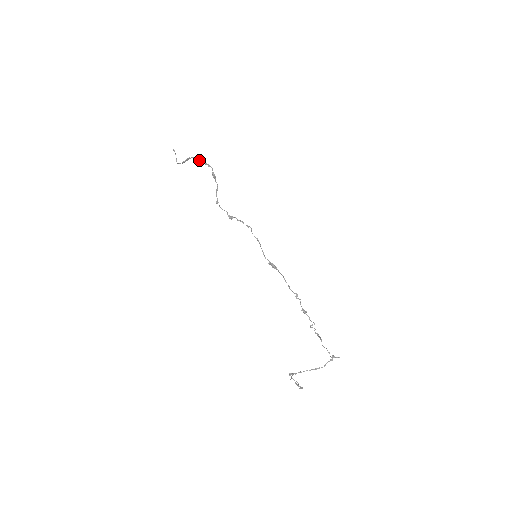
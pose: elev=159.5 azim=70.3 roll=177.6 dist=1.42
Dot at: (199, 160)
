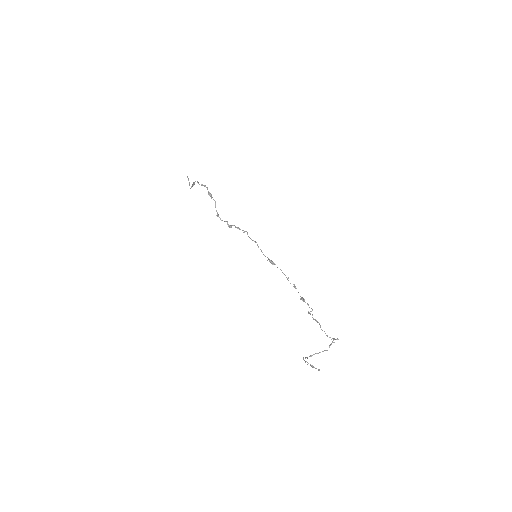
Dot at: (198, 183)
